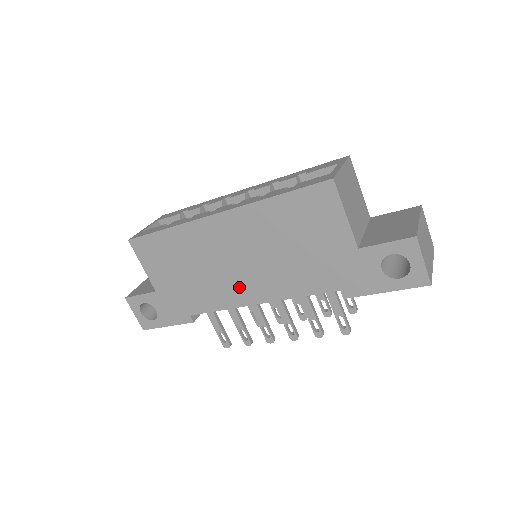
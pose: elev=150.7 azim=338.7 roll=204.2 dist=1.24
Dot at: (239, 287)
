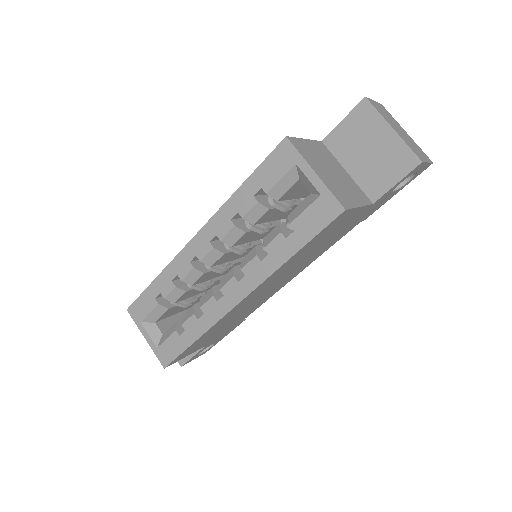
Dot at: (276, 289)
